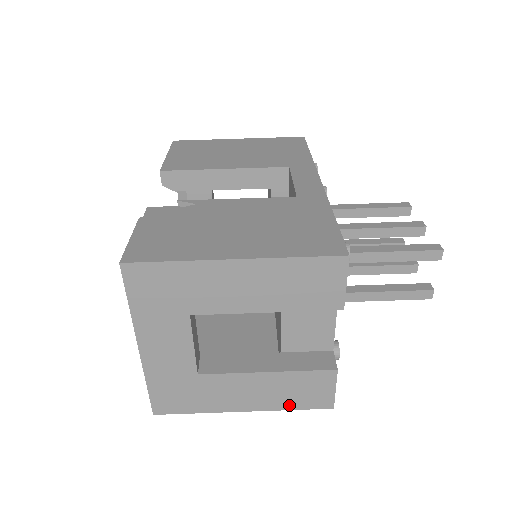
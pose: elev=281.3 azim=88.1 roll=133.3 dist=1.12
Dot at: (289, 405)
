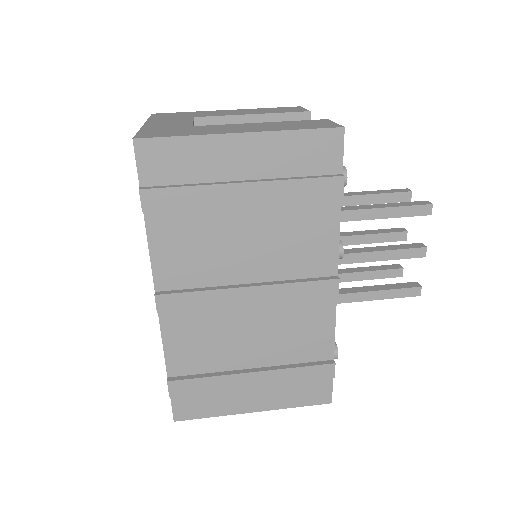
Dot at: (292, 129)
